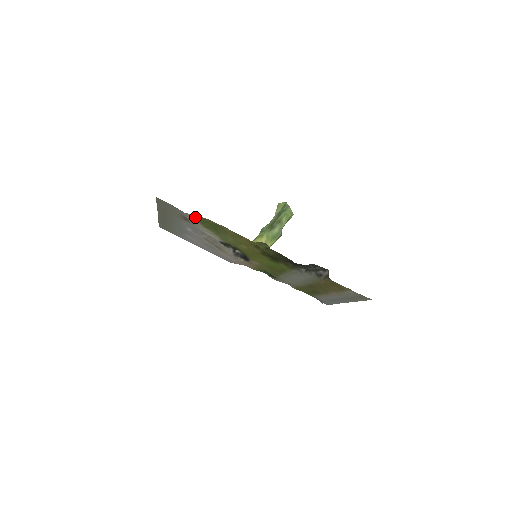
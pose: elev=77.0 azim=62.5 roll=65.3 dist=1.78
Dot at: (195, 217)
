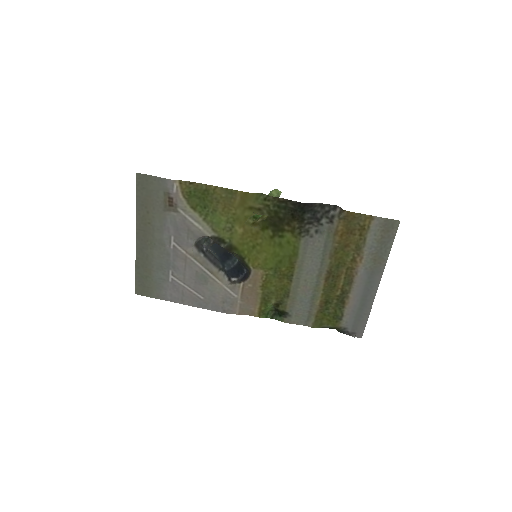
Dot at: (180, 187)
